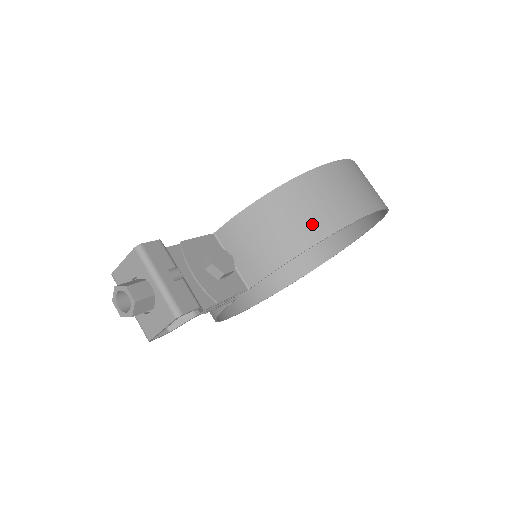
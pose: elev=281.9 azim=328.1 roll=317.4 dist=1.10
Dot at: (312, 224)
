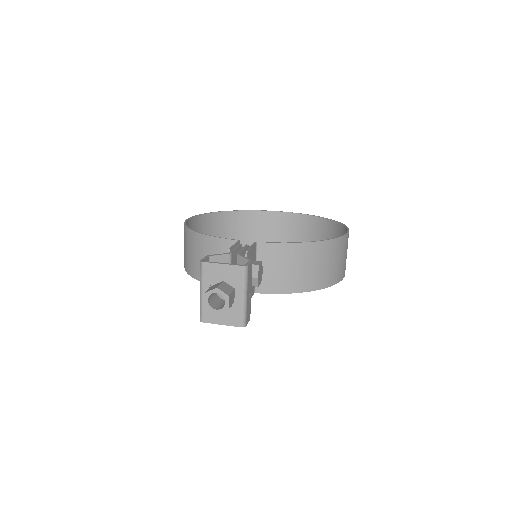
Dot at: (319, 277)
